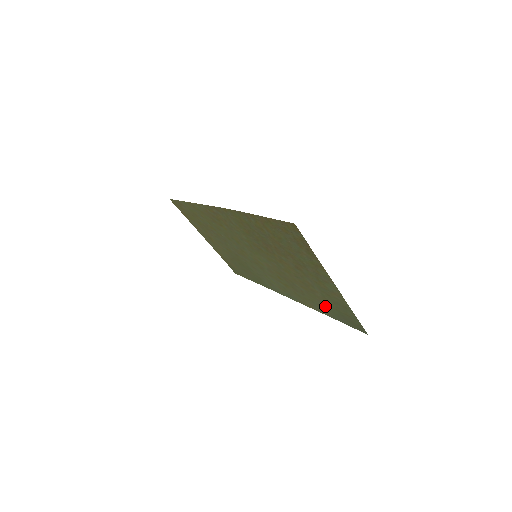
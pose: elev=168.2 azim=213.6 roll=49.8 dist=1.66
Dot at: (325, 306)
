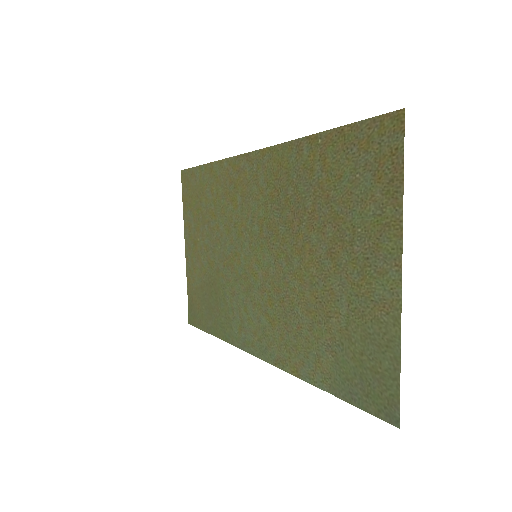
Dot at: (332, 357)
